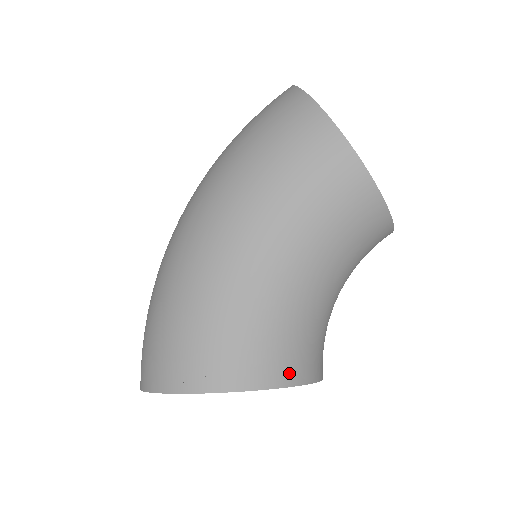
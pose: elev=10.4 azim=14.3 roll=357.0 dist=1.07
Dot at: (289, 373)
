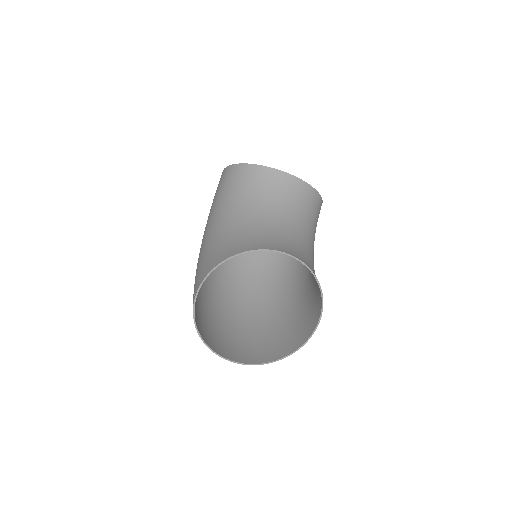
Dot at: (240, 249)
